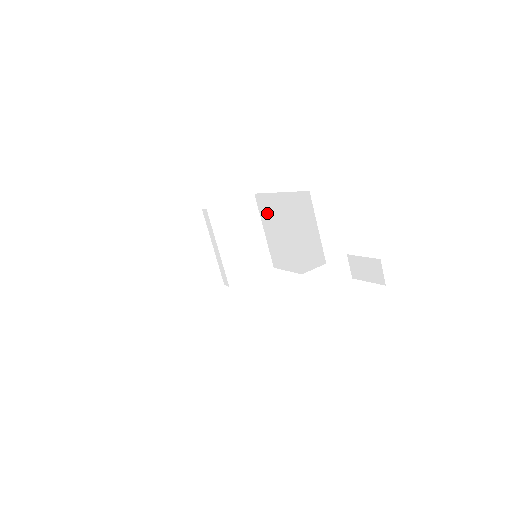
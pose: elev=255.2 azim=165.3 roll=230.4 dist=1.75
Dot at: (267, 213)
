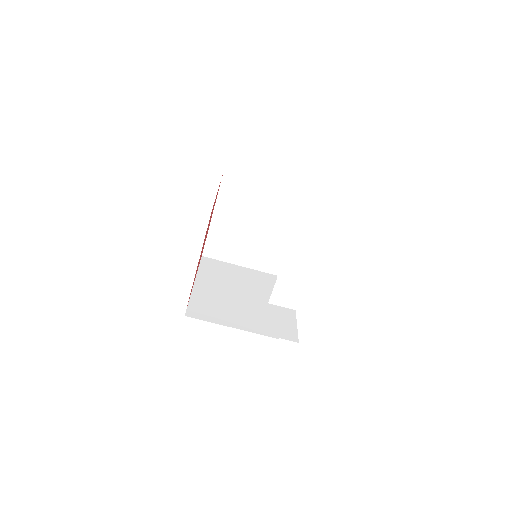
Dot at: occluded
